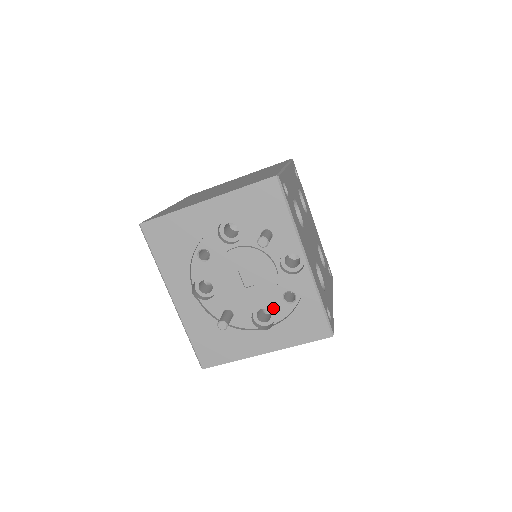
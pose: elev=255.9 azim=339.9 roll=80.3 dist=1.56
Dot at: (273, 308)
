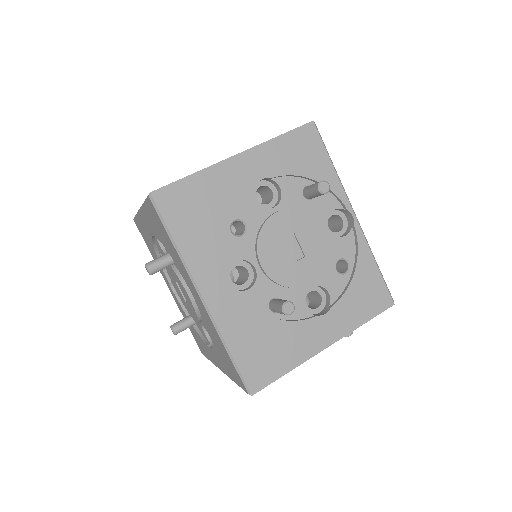
Dot at: (327, 284)
